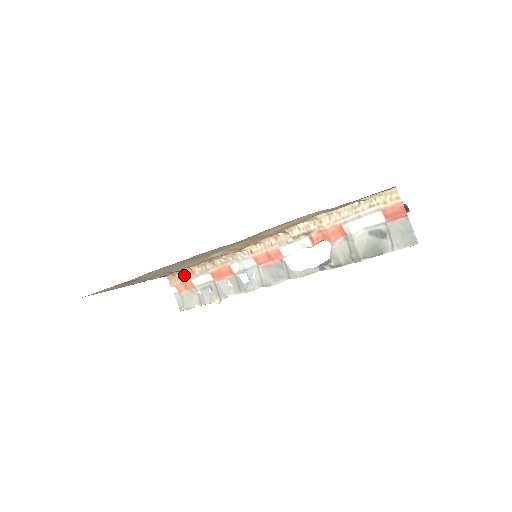
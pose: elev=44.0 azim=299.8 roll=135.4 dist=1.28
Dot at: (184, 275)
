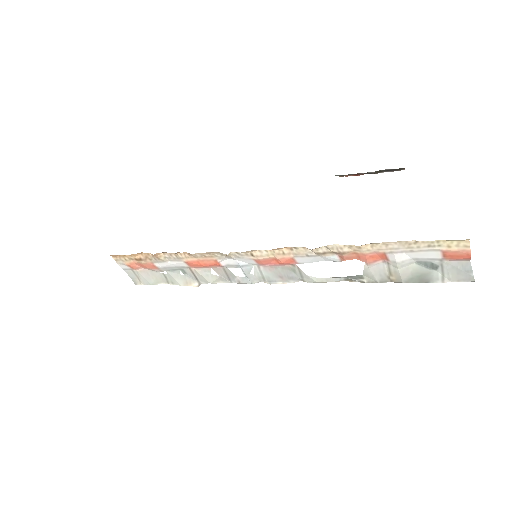
Dot at: (140, 257)
